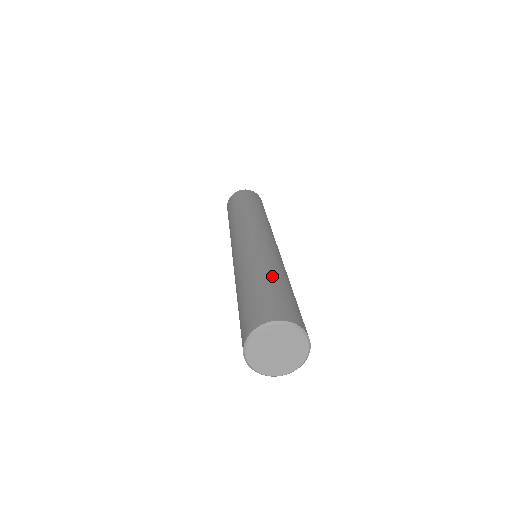
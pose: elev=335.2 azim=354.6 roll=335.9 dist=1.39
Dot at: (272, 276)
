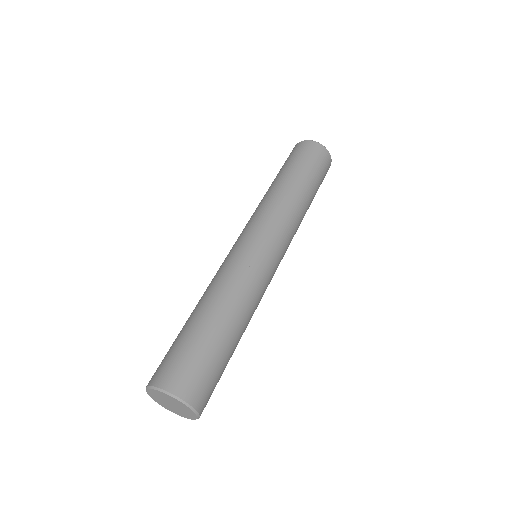
Dot at: (217, 323)
